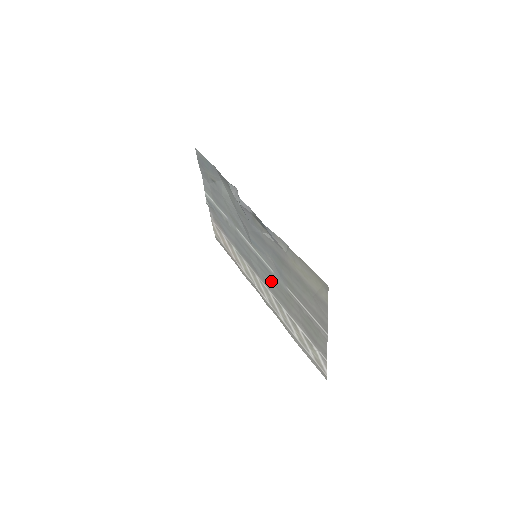
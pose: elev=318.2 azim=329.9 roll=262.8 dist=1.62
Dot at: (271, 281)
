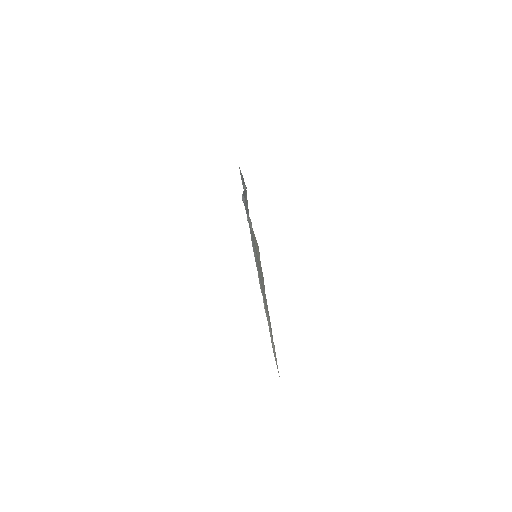
Dot at: occluded
